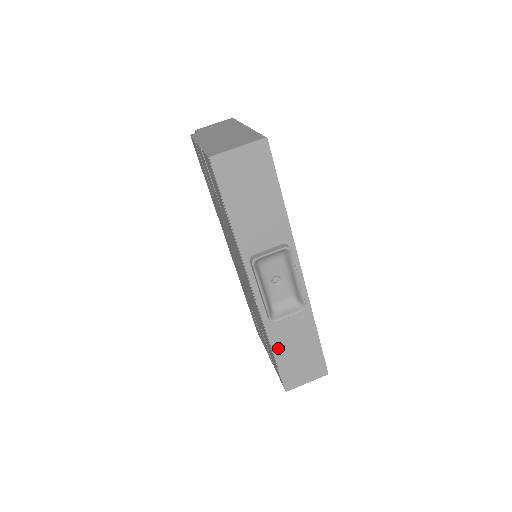
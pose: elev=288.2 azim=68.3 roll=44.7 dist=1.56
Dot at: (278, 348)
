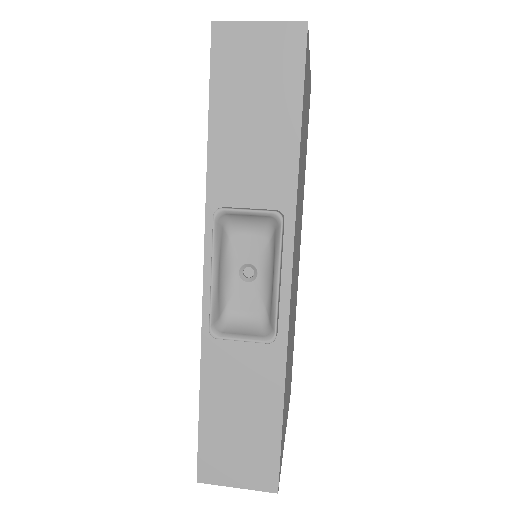
Dot at: (210, 392)
